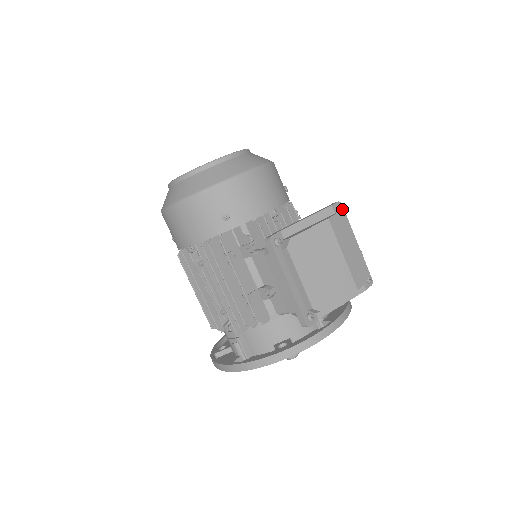
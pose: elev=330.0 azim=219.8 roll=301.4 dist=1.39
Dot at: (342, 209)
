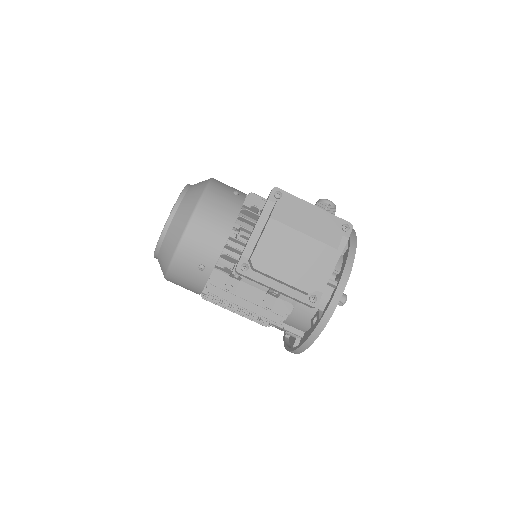
Dot at: (279, 194)
